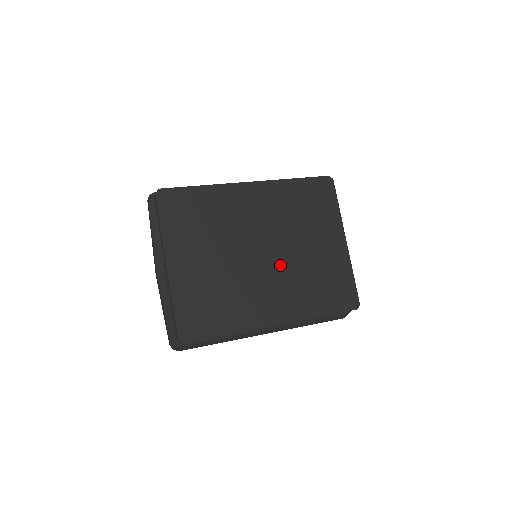
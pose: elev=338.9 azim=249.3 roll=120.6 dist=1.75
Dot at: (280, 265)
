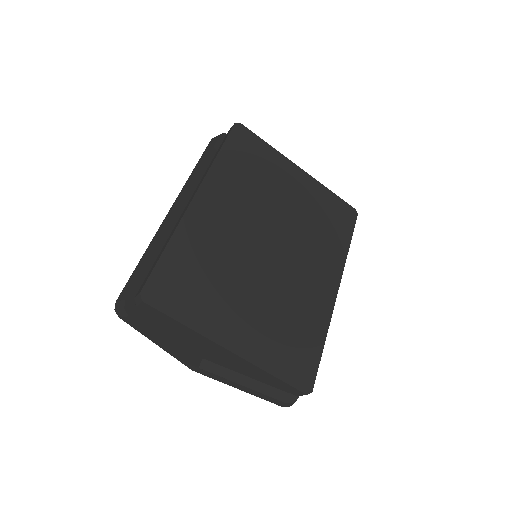
Dot at: (291, 242)
